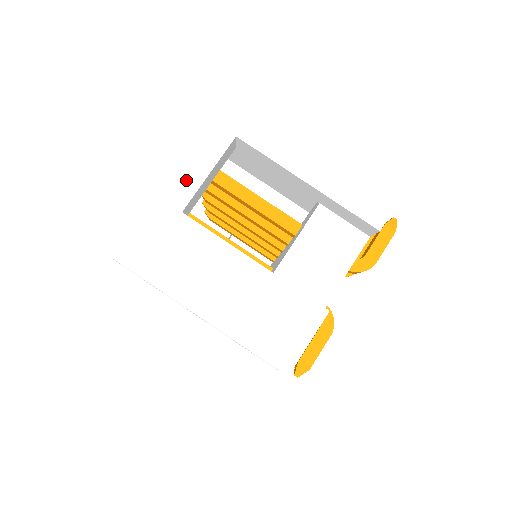
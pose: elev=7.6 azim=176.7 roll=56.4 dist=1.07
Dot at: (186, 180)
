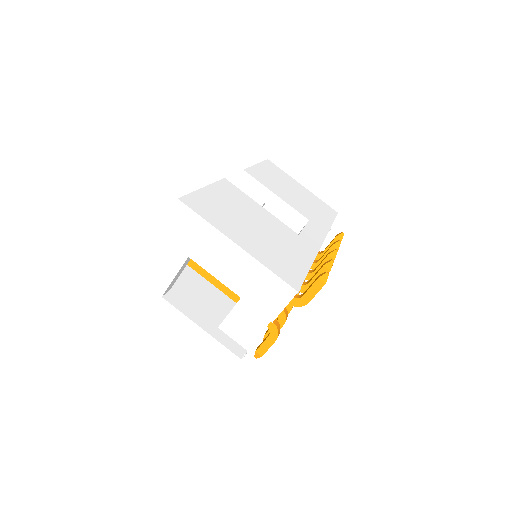
Dot at: (162, 280)
